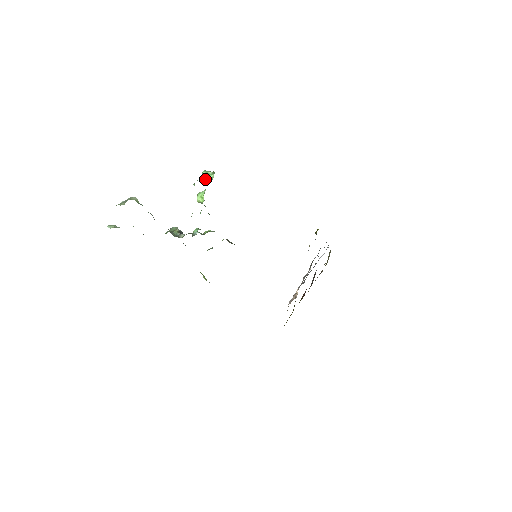
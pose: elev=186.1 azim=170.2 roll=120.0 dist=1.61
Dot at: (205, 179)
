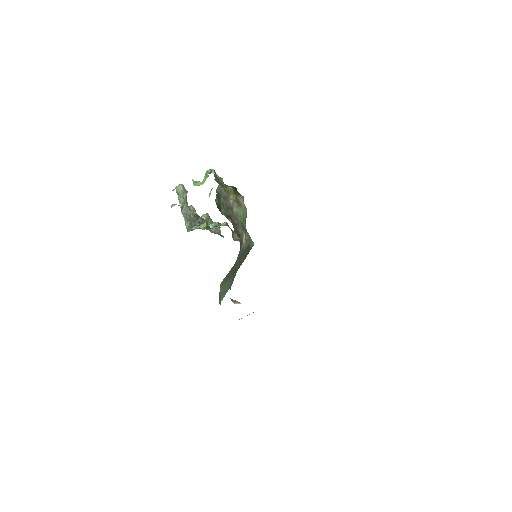
Dot at: (201, 182)
